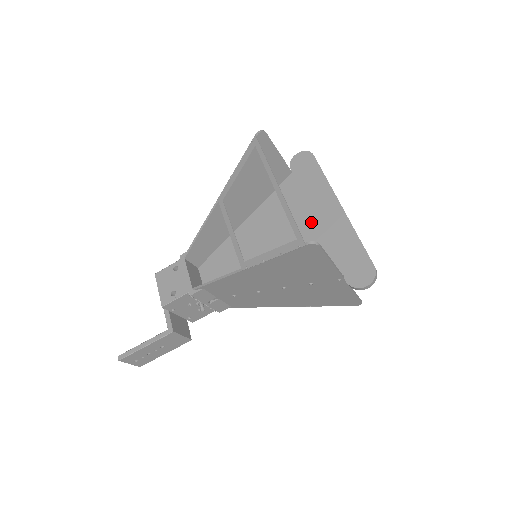
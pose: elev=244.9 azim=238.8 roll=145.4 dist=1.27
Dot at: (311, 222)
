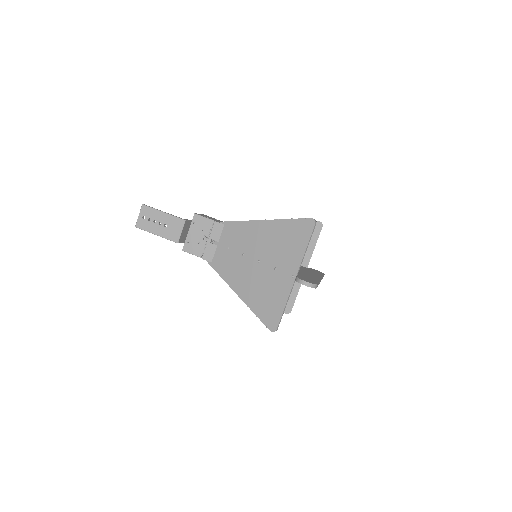
Dot at: (300, 270)
